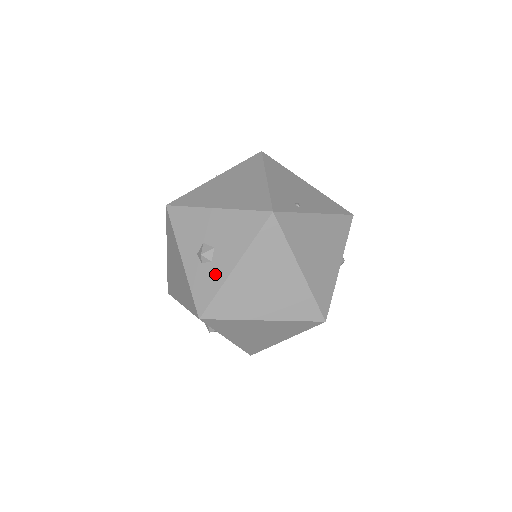
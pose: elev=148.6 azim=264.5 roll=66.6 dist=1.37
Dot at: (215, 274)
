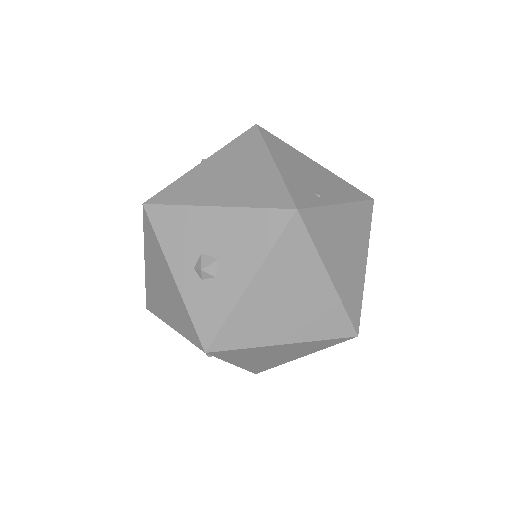
Dot at: (222, 294)
